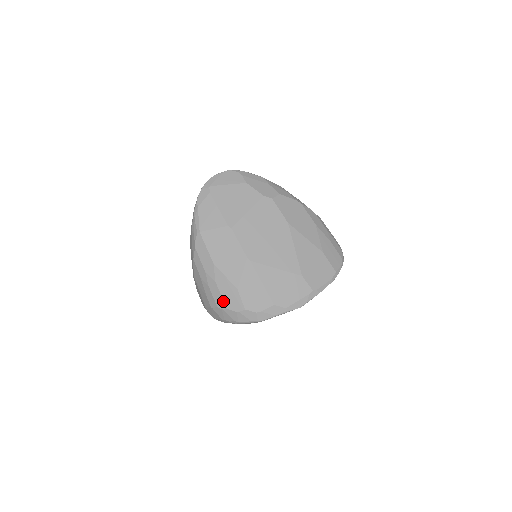
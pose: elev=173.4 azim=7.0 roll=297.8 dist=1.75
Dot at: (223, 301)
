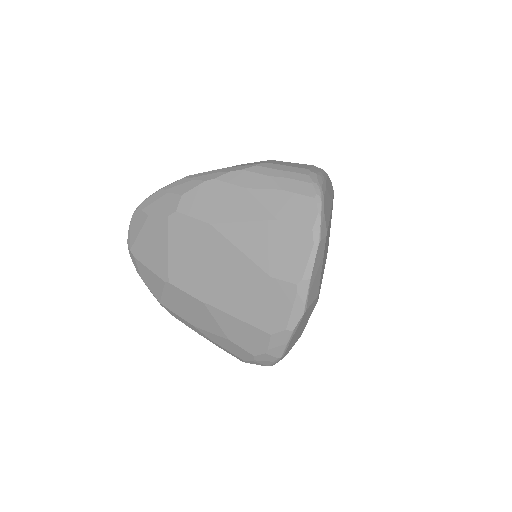
Dot at: (235, 356)
